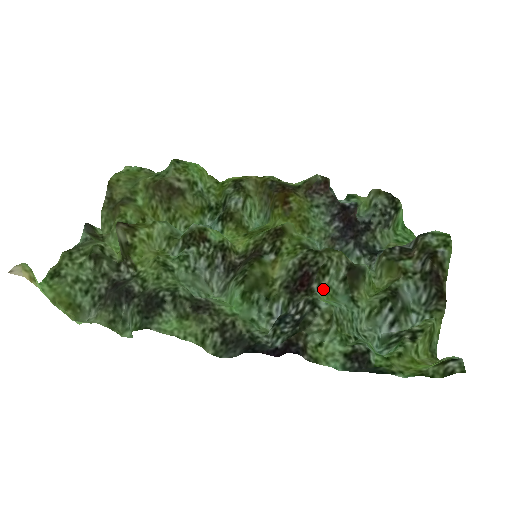
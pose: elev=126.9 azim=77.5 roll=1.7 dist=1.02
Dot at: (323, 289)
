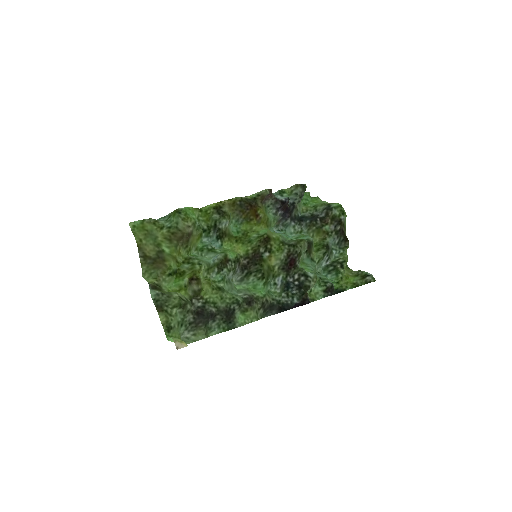
Dot at: (300, 262)
